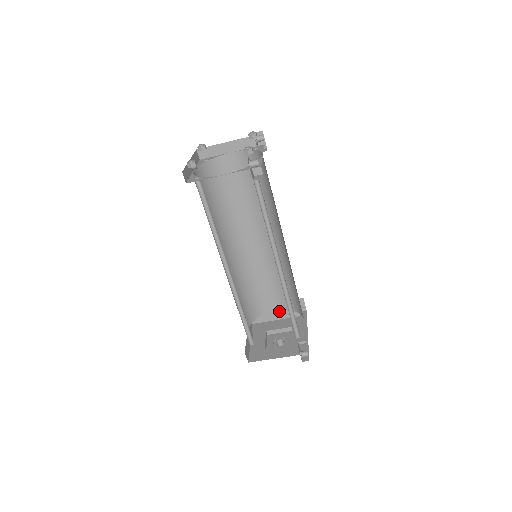
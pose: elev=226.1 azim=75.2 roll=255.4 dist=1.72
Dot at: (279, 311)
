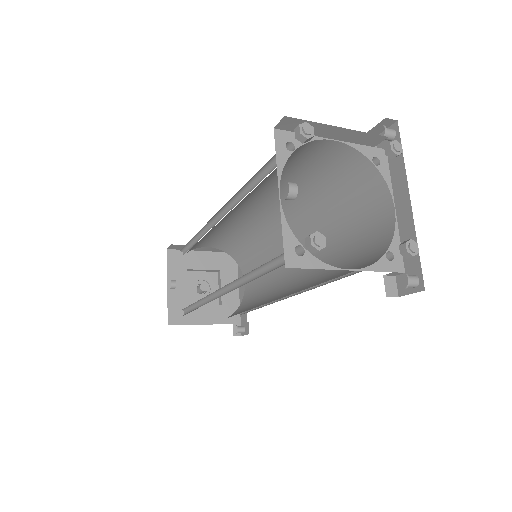
Dot at: (210, 247)
